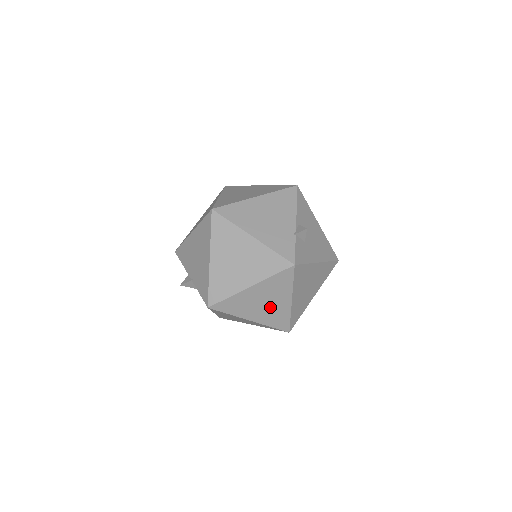
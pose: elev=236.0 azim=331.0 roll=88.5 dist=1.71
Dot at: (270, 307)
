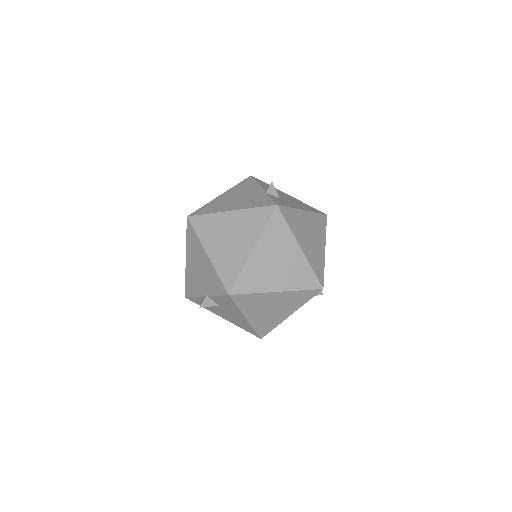
Dot at: (286, 265)
